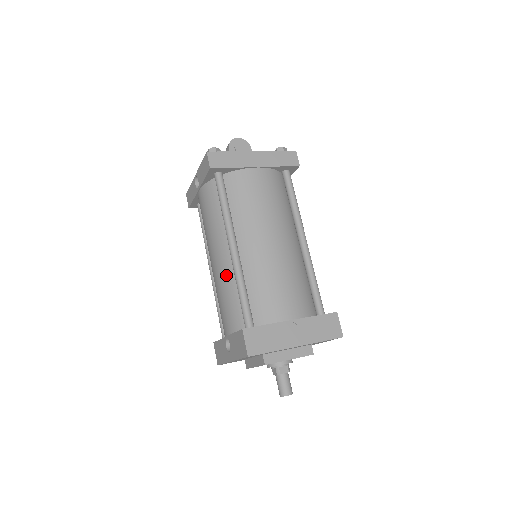
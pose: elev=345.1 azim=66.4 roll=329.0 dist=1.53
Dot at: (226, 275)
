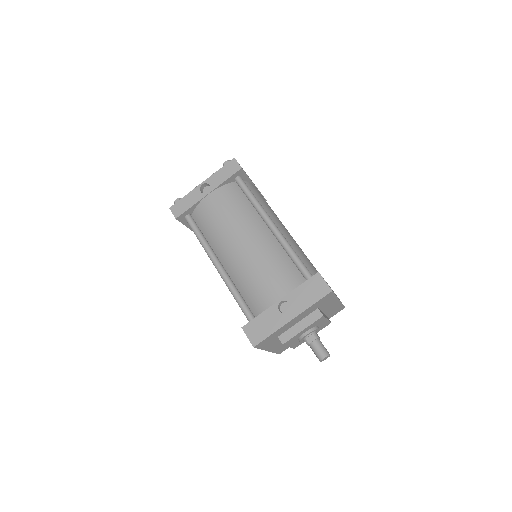
Dot at: (268, 248)
